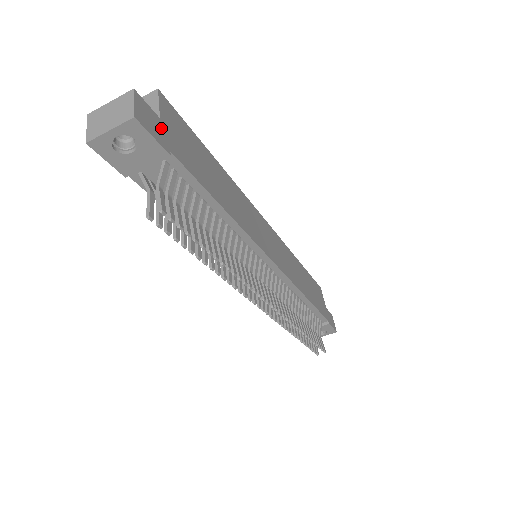
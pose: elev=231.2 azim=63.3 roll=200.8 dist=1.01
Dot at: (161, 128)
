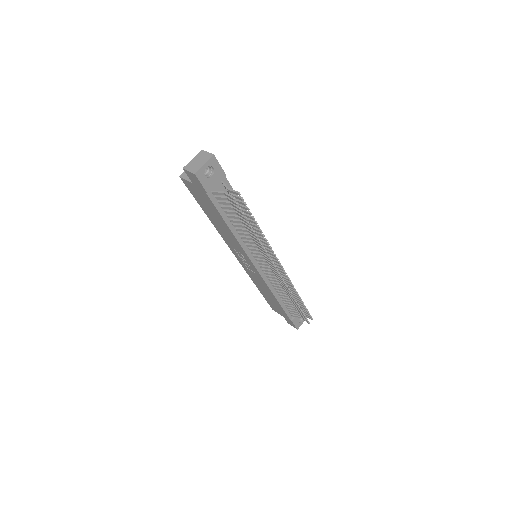
Dot at: occluded
